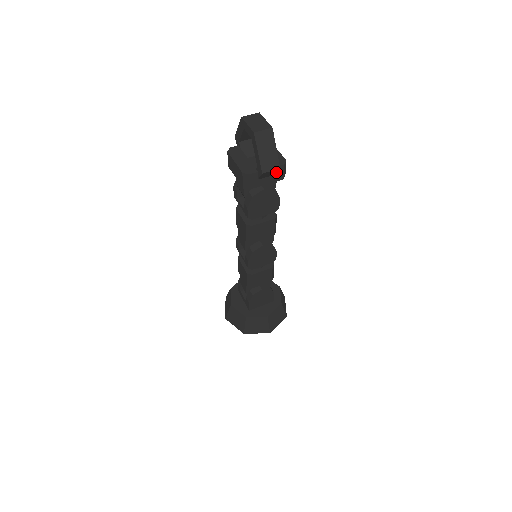
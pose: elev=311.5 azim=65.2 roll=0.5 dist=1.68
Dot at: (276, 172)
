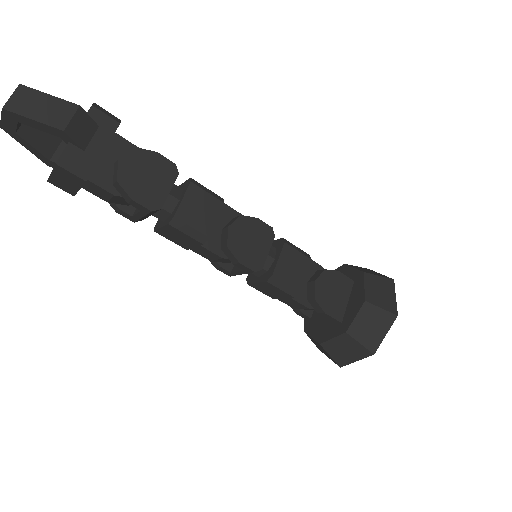
Dot at: (91, 120)
